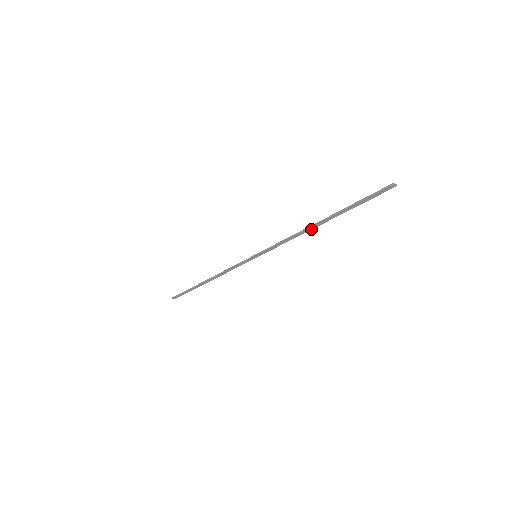
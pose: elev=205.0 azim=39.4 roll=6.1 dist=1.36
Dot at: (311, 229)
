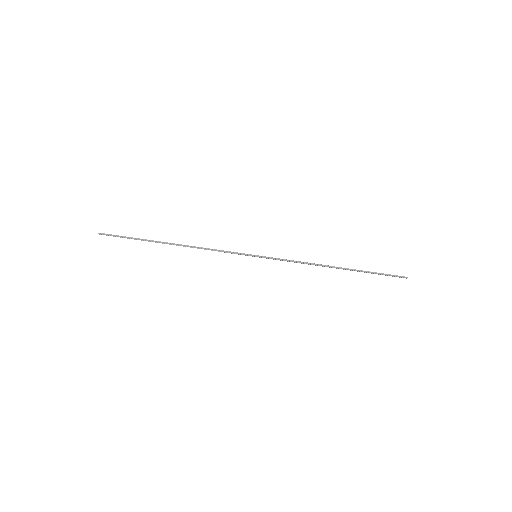
Dot at: occluded
